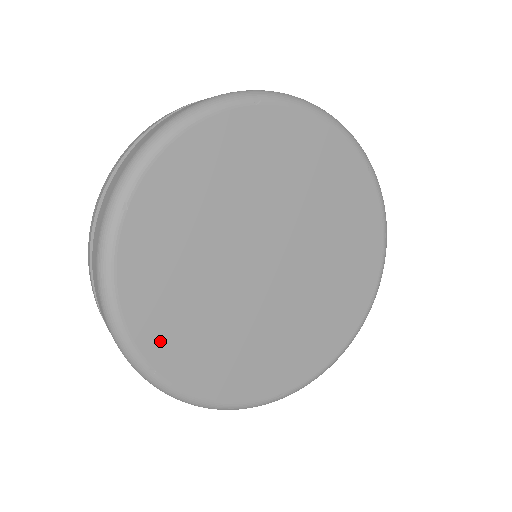
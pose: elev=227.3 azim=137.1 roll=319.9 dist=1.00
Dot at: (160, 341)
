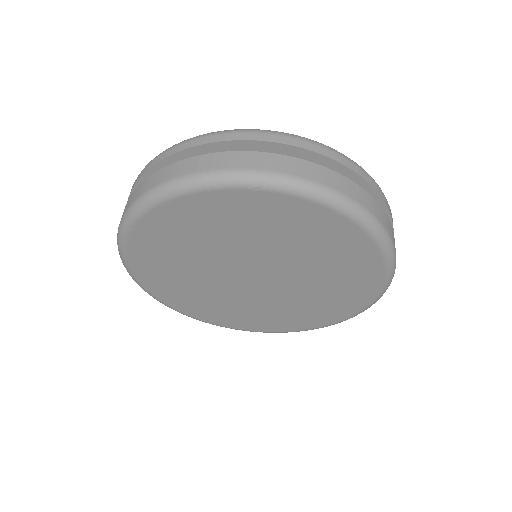
Dot at: (160, 288)
